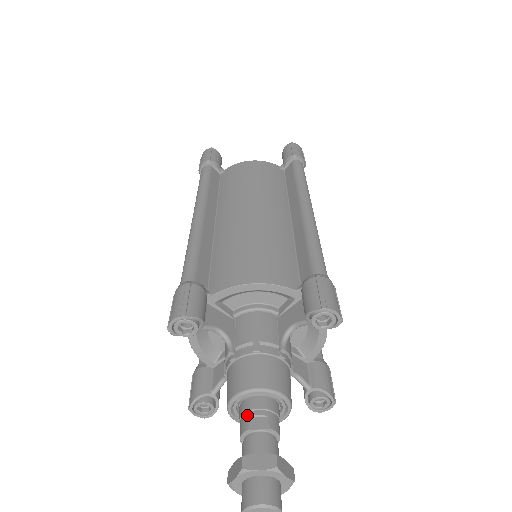
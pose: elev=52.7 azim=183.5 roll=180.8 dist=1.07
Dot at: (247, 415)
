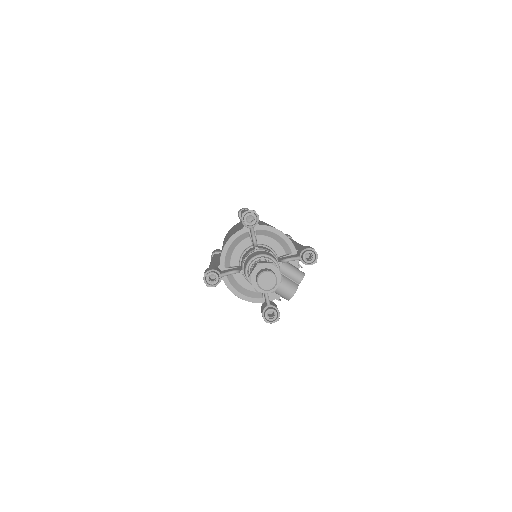
Dot at: occluded
